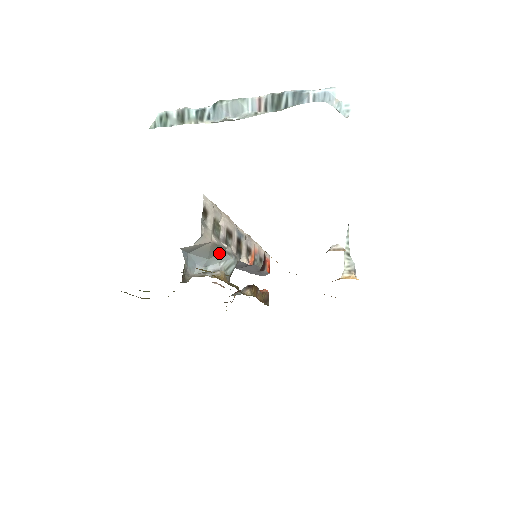
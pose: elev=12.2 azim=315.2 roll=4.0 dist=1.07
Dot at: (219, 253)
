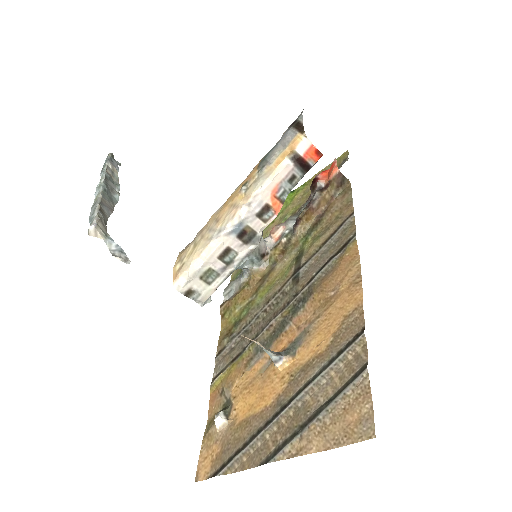
Dot at: occluded
